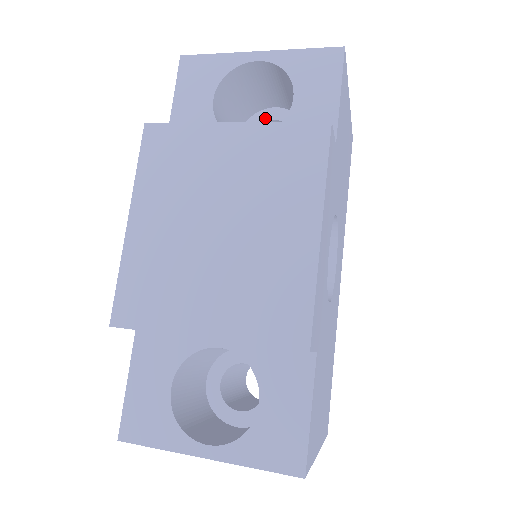
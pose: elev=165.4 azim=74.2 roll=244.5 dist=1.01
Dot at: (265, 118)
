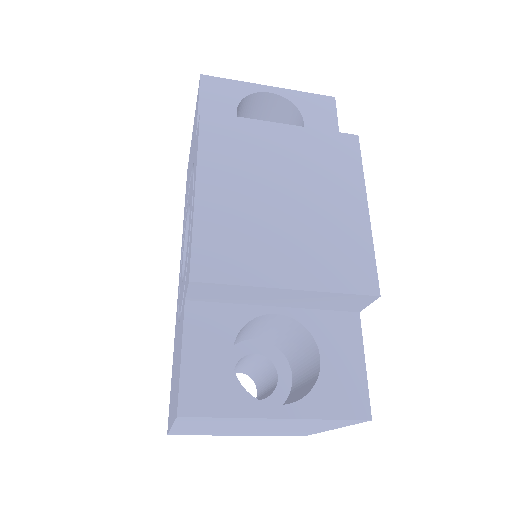
Dot at: occluded
